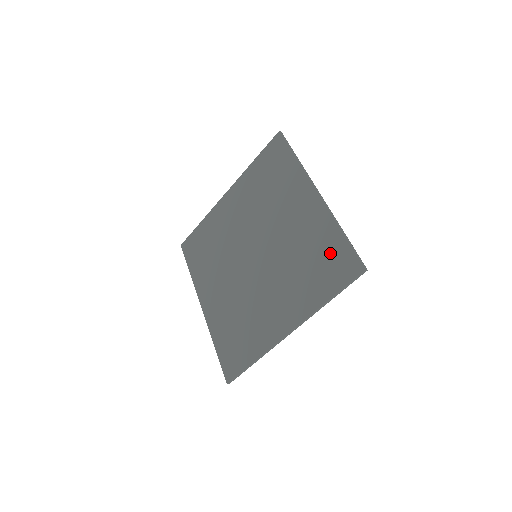
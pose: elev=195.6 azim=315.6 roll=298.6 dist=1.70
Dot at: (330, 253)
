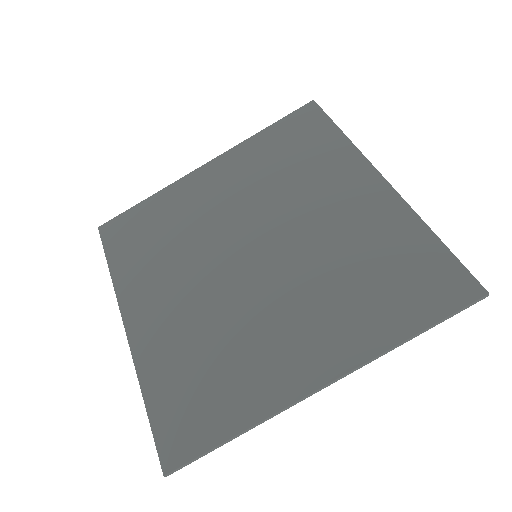
Dot at: (413, 263)
